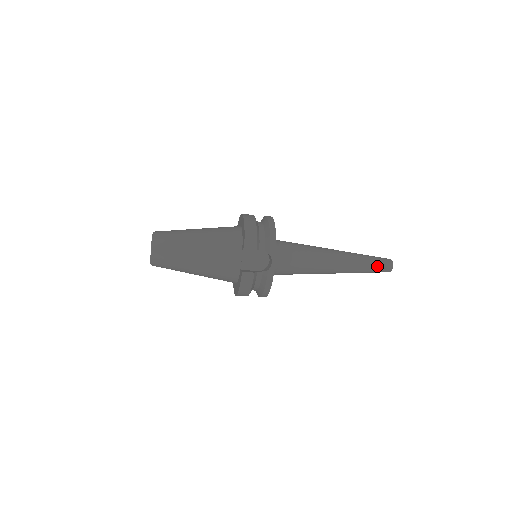
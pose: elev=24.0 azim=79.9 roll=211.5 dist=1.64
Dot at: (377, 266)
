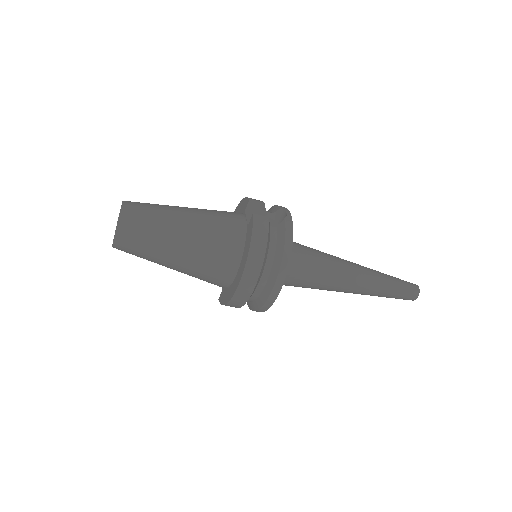
Dot at: (401, 281)
